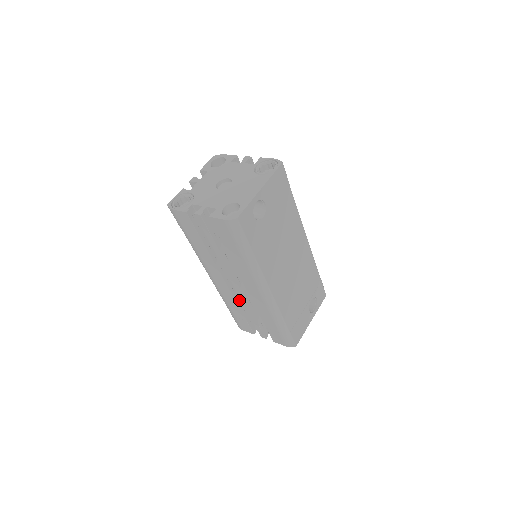
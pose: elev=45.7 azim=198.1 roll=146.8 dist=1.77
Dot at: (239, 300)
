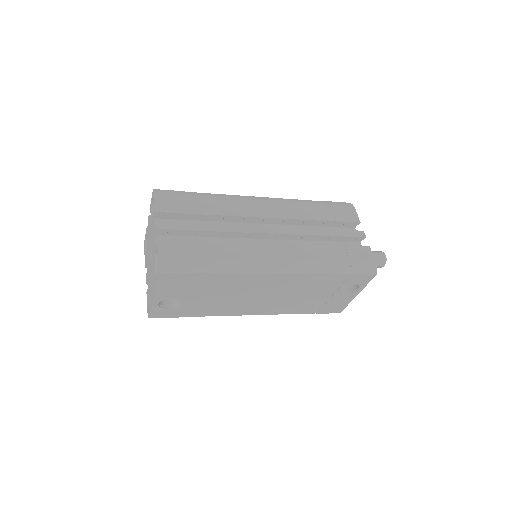
Dot at: occluded
